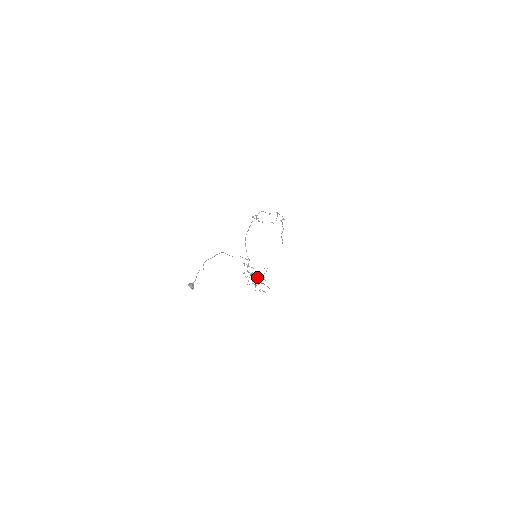
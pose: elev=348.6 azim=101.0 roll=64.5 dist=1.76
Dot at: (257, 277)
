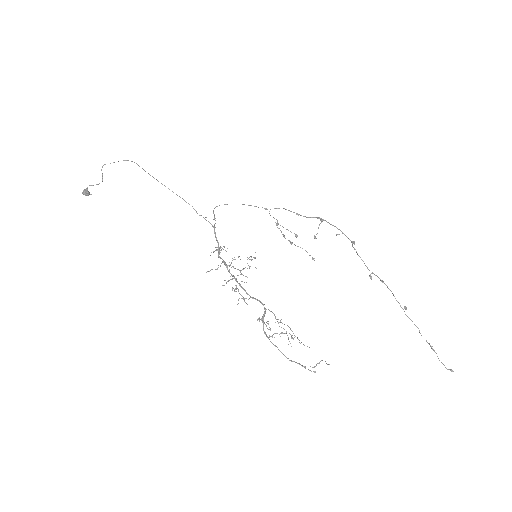
Dot at: occluded
